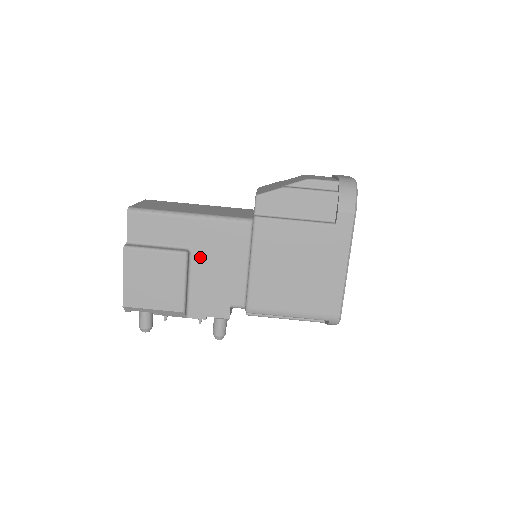
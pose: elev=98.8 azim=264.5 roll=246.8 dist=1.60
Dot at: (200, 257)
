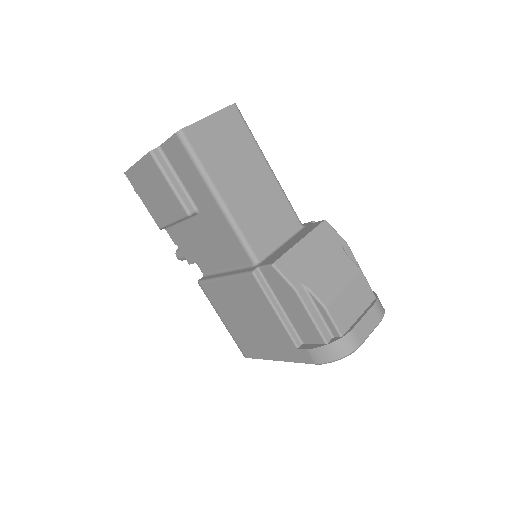
Dot at: (201, 224)
